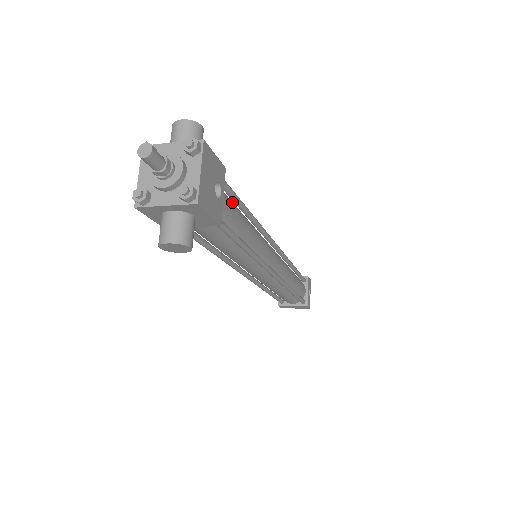
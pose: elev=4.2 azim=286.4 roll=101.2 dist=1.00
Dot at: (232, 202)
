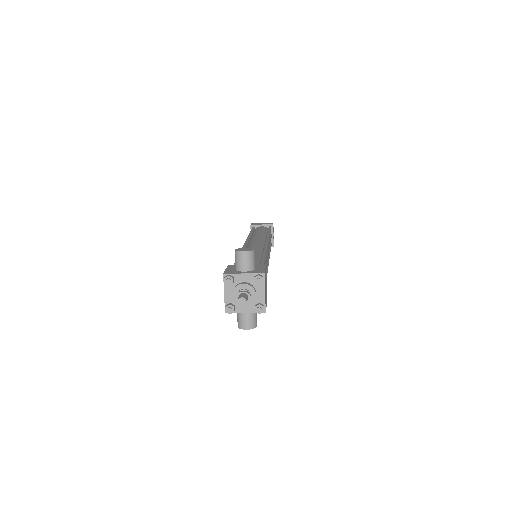
Dot at: occluded
